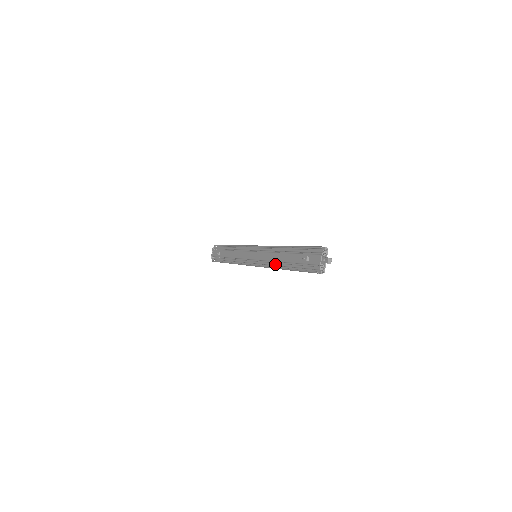
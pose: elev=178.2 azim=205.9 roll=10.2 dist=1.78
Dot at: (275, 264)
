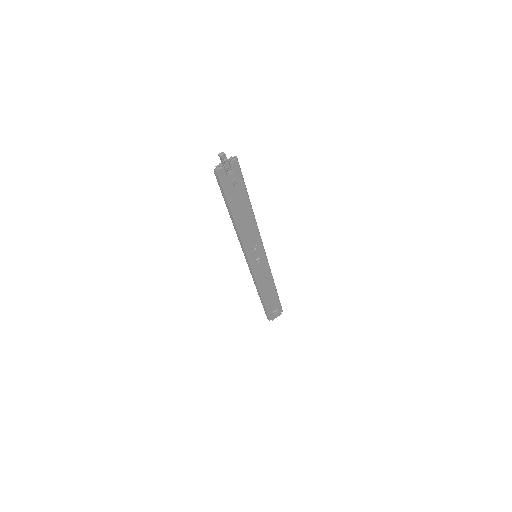
Dot at: occluded
